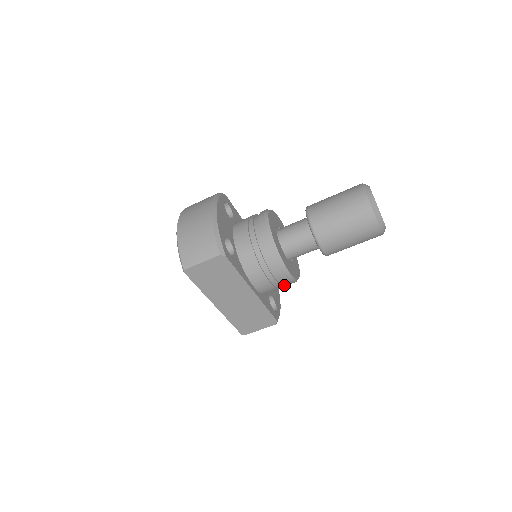
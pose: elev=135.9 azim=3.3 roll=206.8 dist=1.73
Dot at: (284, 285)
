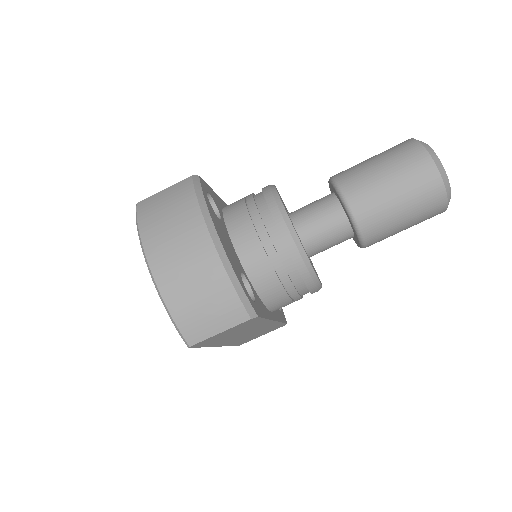
Dot at: occluded
